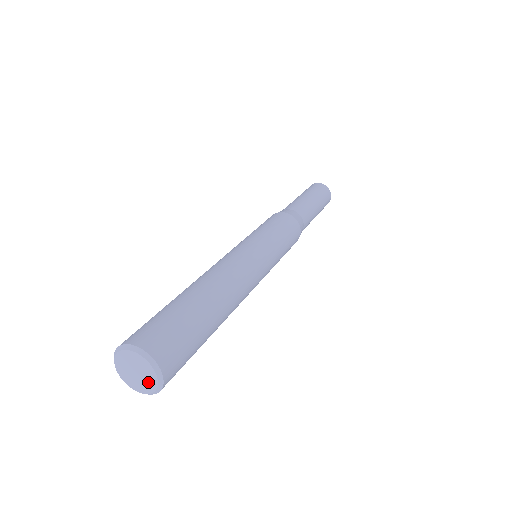
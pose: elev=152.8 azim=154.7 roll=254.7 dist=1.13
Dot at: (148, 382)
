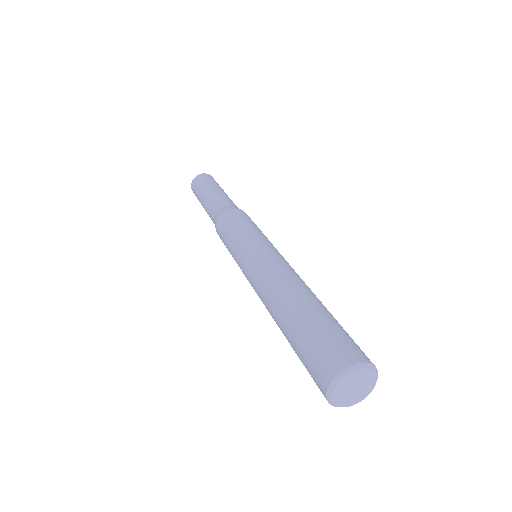
Dot at: (362, 394)
